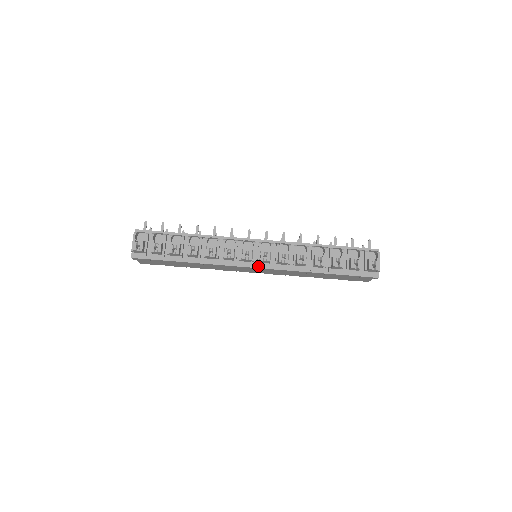
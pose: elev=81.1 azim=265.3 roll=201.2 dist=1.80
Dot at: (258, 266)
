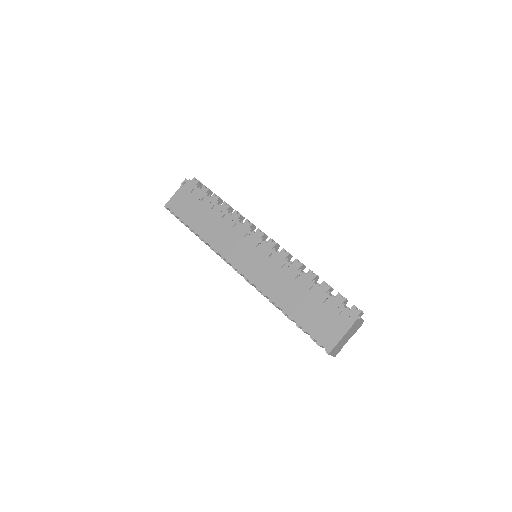
Dot at: (263, 241)
